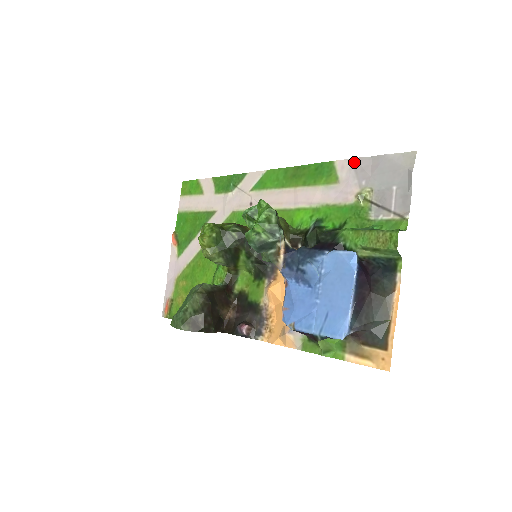
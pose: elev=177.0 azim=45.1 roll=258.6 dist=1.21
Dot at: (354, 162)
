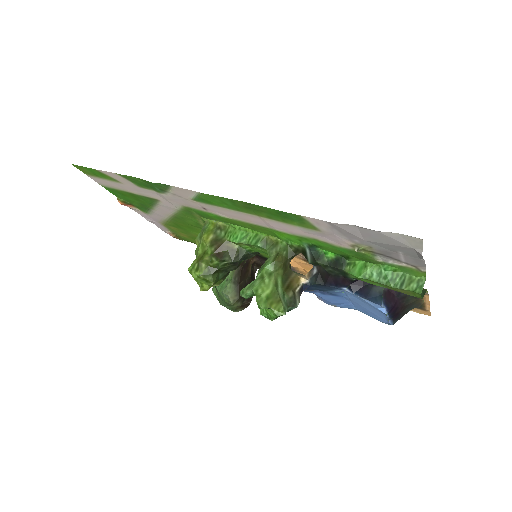
Dot at: (333, 226)
